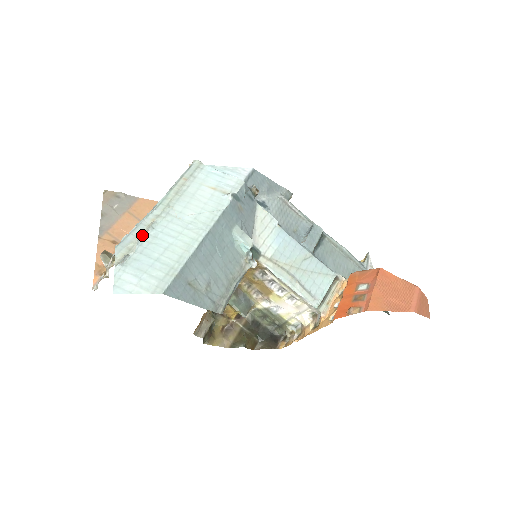
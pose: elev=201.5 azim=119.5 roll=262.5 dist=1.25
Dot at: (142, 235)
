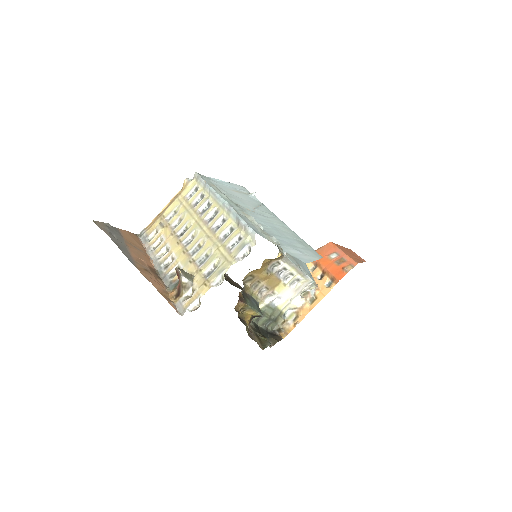
Dot at: (257, 223)
